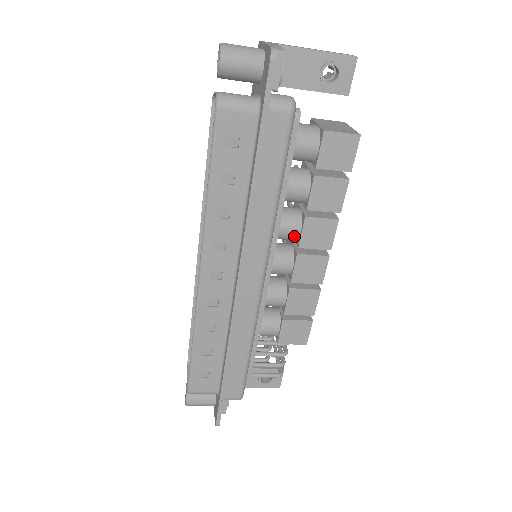
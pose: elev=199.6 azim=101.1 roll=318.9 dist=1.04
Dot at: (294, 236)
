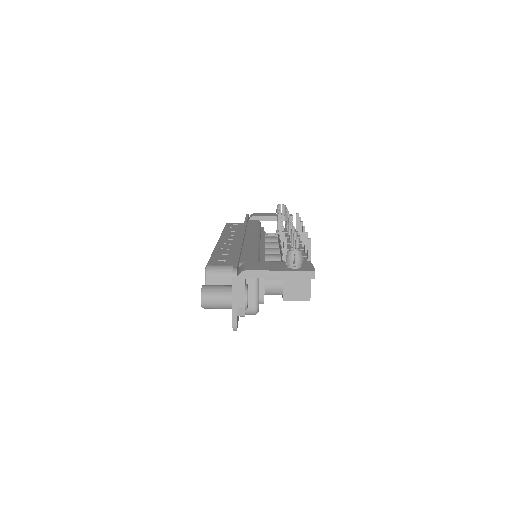
Dot at: occluded
